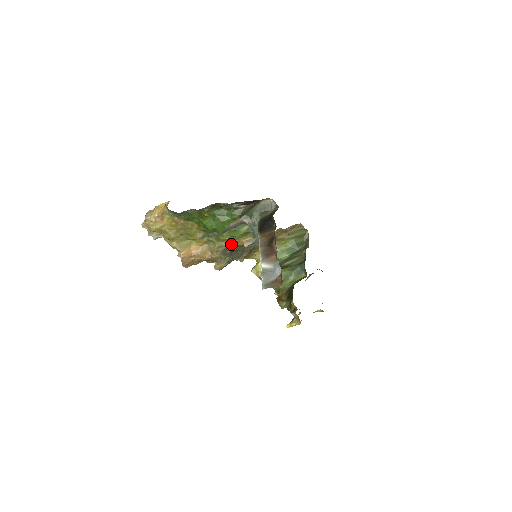
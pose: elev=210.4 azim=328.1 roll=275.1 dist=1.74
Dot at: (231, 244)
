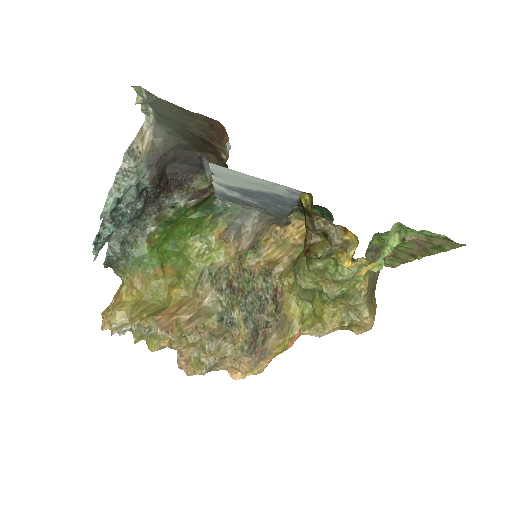
Dot at: (215, 265)
